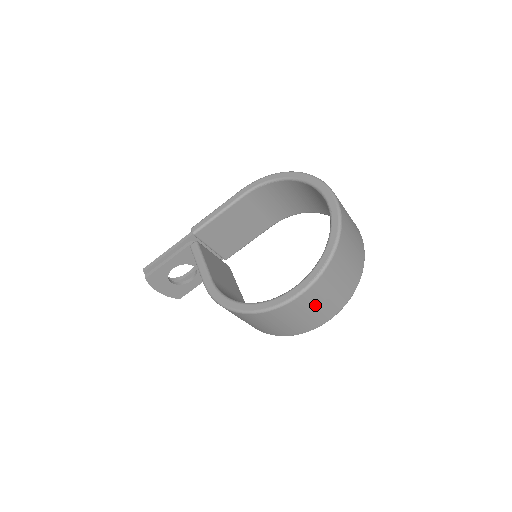
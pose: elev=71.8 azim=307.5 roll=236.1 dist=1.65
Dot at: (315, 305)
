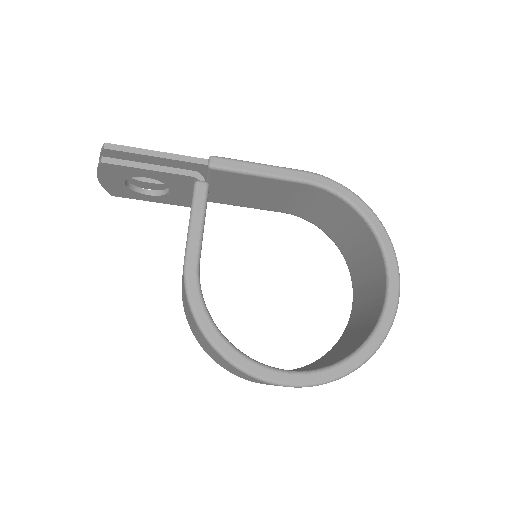
Dot at: occluded
